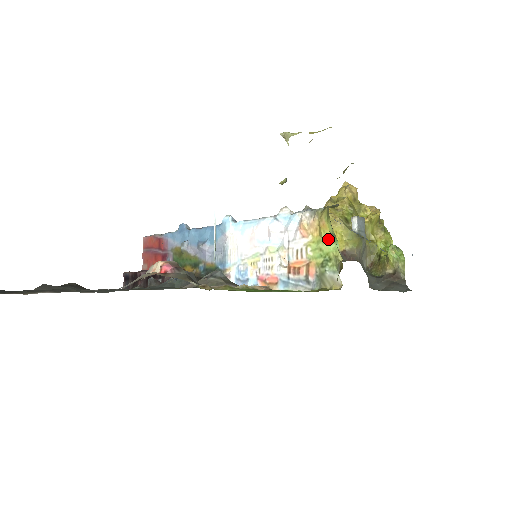
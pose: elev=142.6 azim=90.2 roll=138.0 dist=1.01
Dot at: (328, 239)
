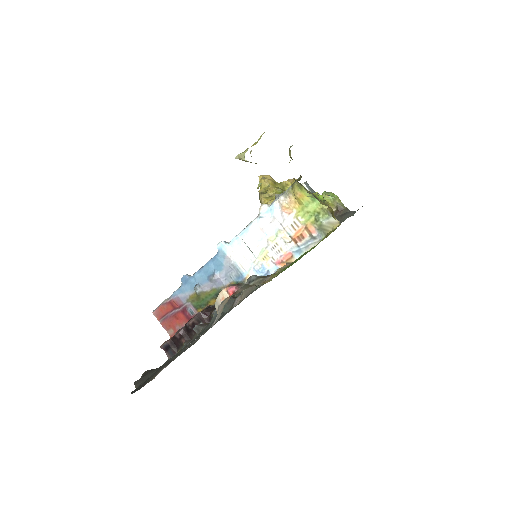
Dot at: (308, 202)
